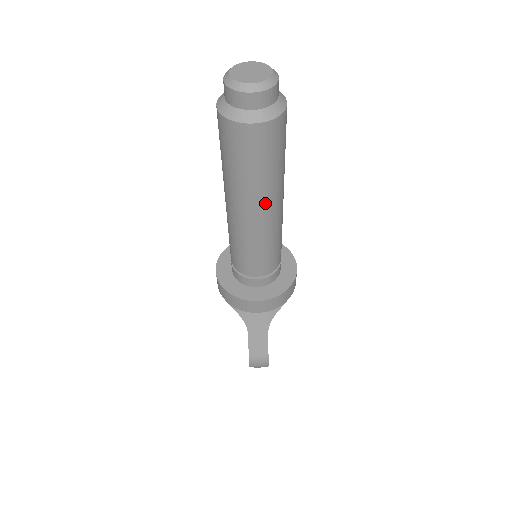
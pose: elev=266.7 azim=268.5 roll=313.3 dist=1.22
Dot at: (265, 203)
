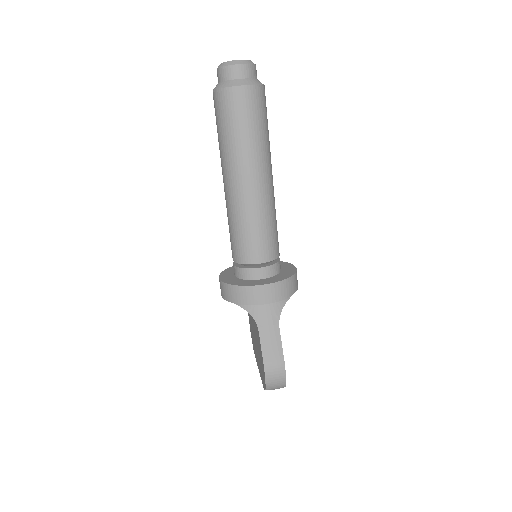
Dot at: (258, 168)
